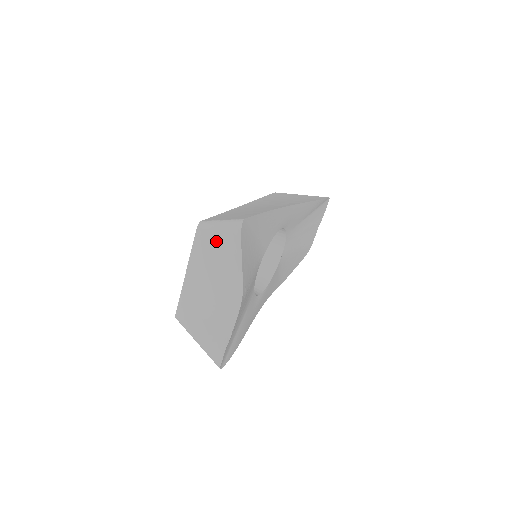
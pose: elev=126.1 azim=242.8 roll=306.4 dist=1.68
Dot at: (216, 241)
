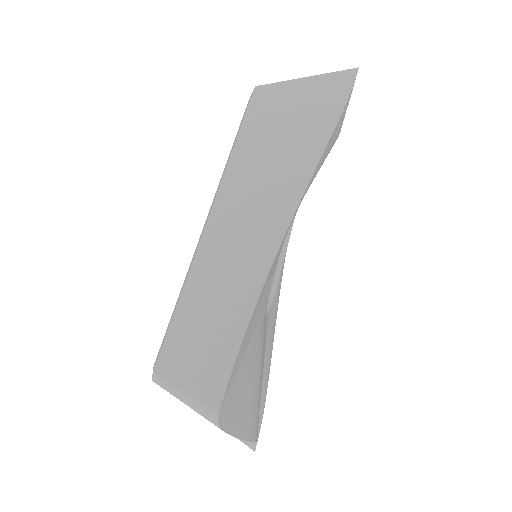
Dot at: occluded
